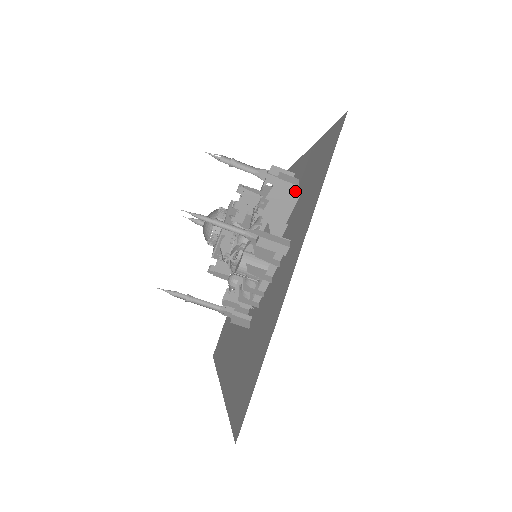
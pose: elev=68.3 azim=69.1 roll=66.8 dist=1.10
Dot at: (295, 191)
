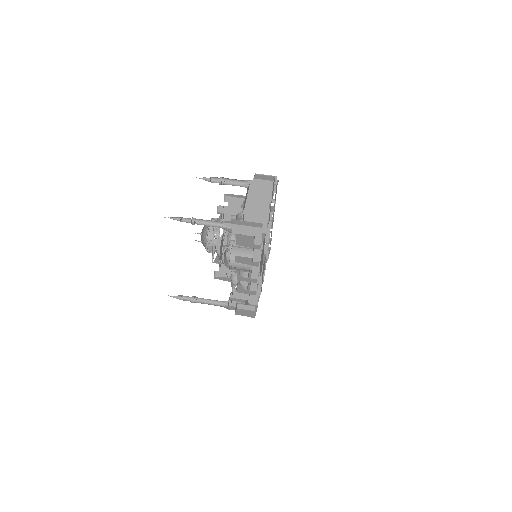
Dot at: (271, 186)
